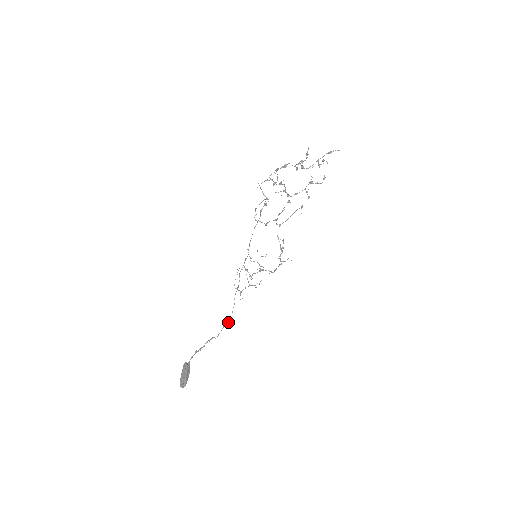
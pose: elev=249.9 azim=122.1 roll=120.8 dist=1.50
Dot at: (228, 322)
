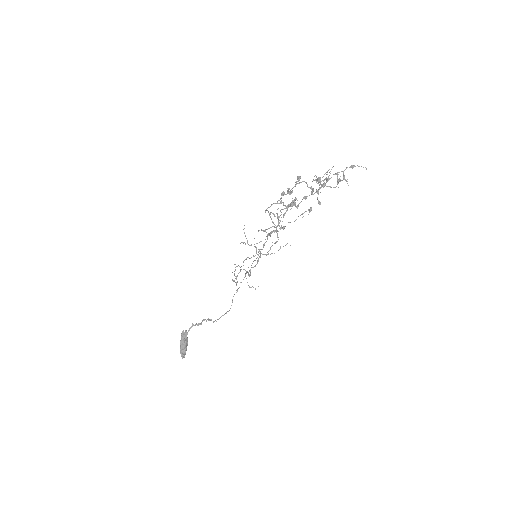
Dot at: (226, 313)
